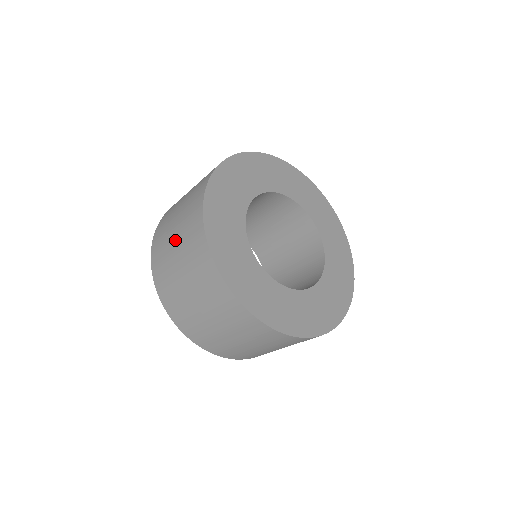
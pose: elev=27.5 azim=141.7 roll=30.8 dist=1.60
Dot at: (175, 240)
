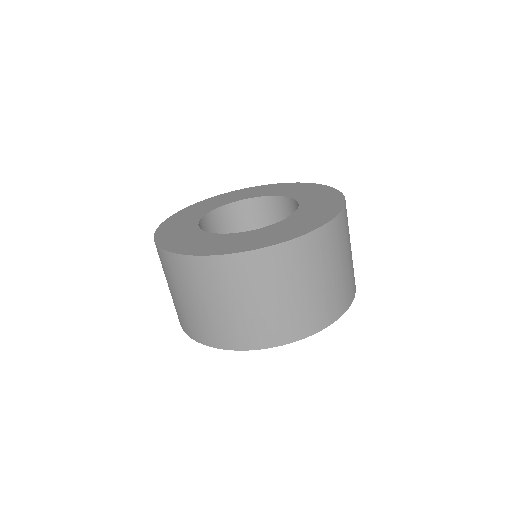
Dot at: (172, 291)
